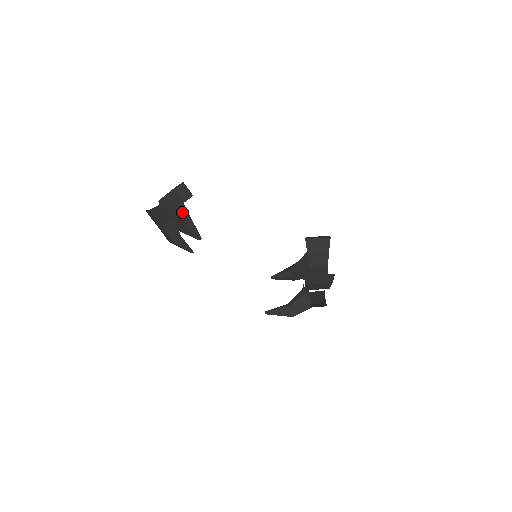
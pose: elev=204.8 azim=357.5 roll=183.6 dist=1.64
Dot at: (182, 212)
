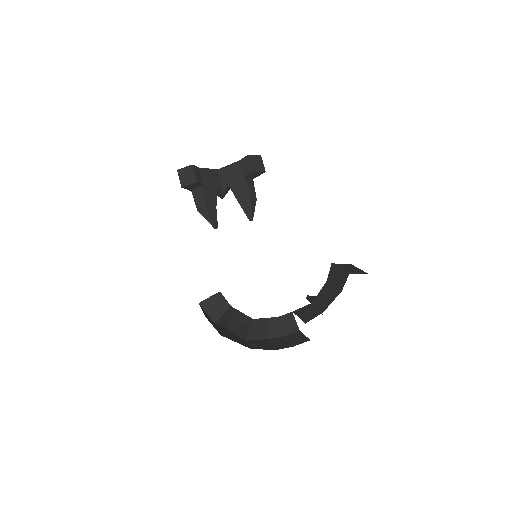
Dot at: (241, 186)
